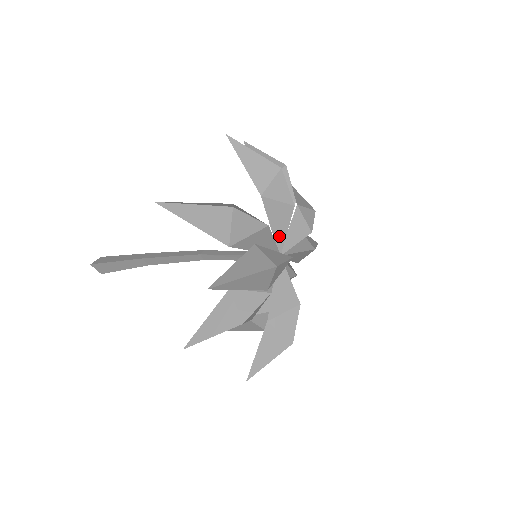
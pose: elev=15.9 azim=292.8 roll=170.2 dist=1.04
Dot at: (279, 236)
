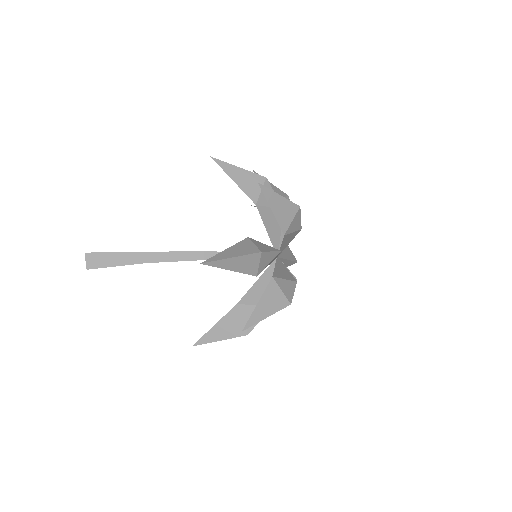
Dot at: (280, 239)
